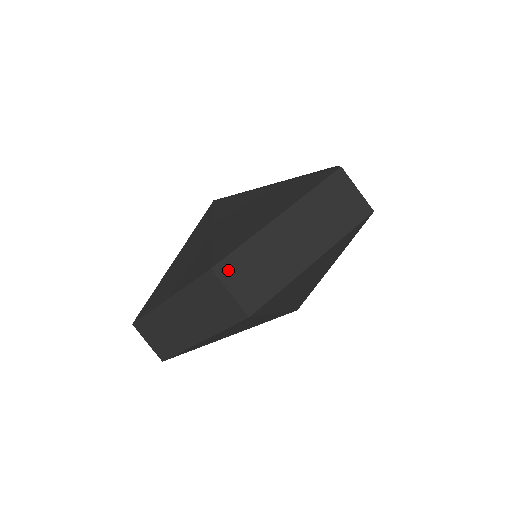
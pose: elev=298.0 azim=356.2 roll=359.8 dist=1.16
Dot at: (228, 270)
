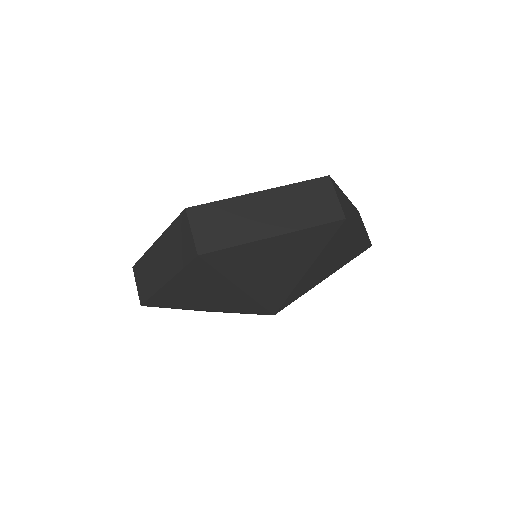
Dot at: (198, 214)
